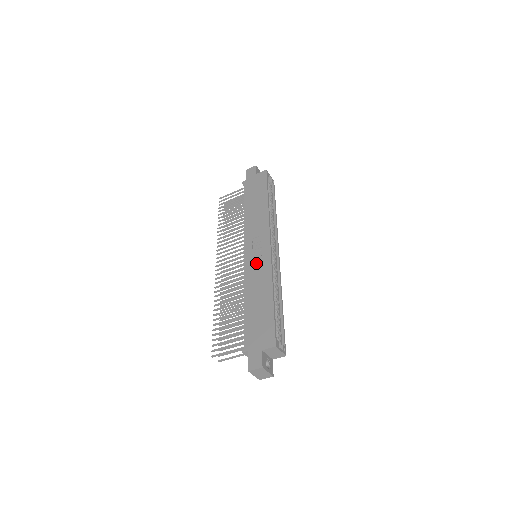
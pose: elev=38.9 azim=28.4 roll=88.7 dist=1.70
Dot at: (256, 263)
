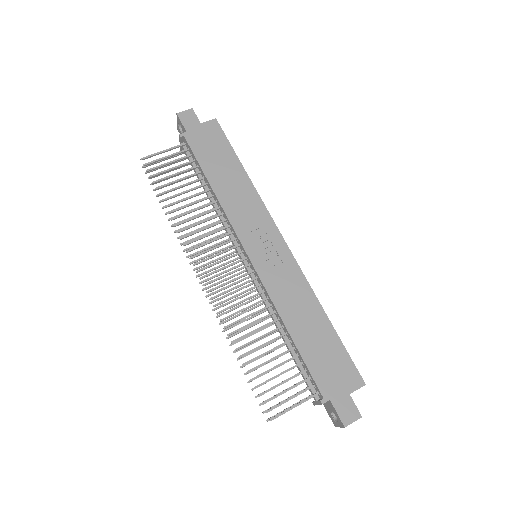
Dot at: (277, 270)
